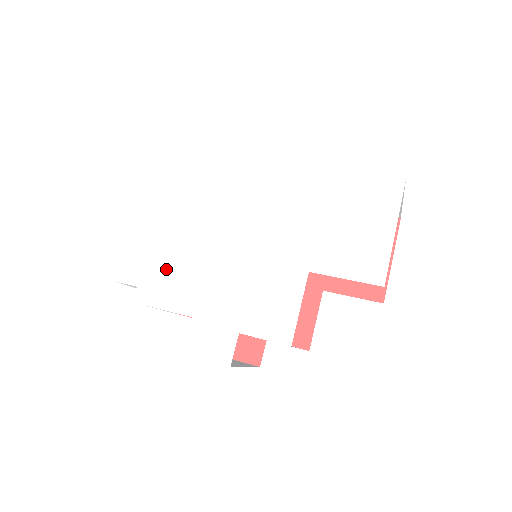
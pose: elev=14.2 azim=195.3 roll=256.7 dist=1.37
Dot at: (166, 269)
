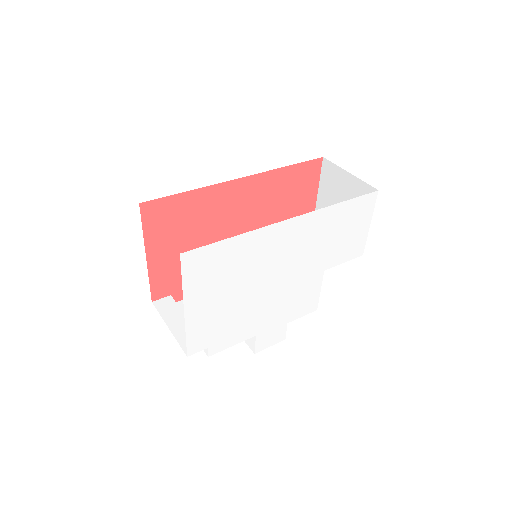
Dot at: (228, 326)
